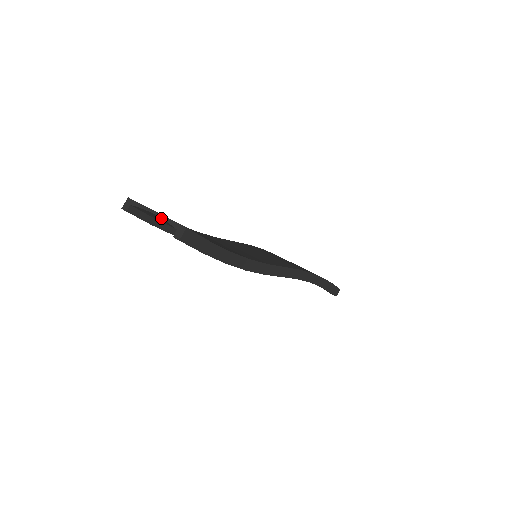
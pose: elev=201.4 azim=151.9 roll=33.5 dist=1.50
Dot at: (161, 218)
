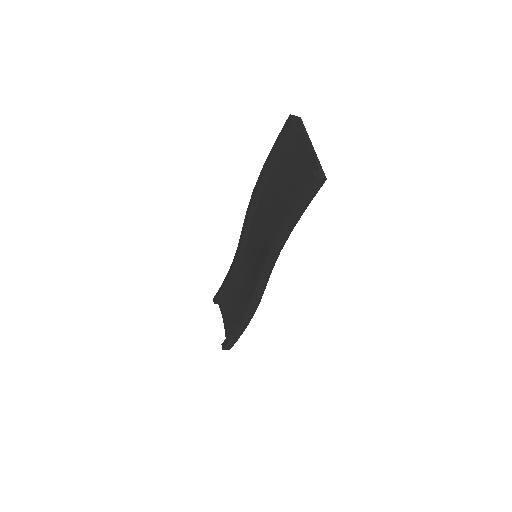
Dot at: (304, 154)
